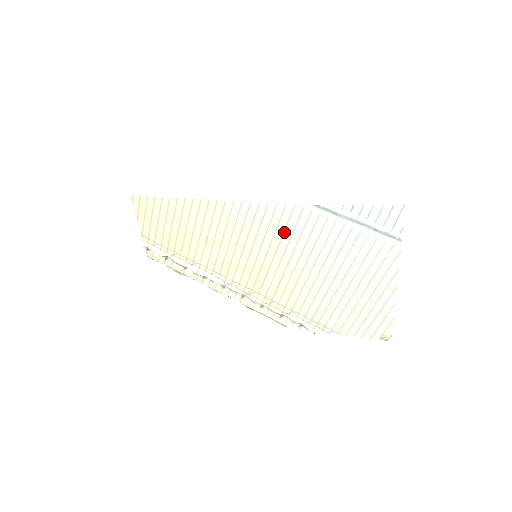
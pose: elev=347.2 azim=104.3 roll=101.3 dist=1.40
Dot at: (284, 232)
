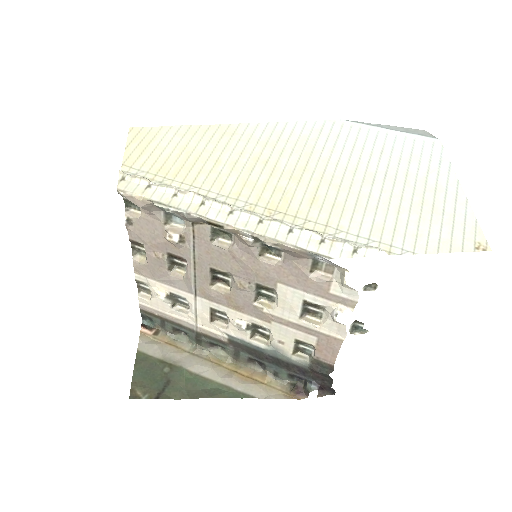
Dot at: (316, 142)
